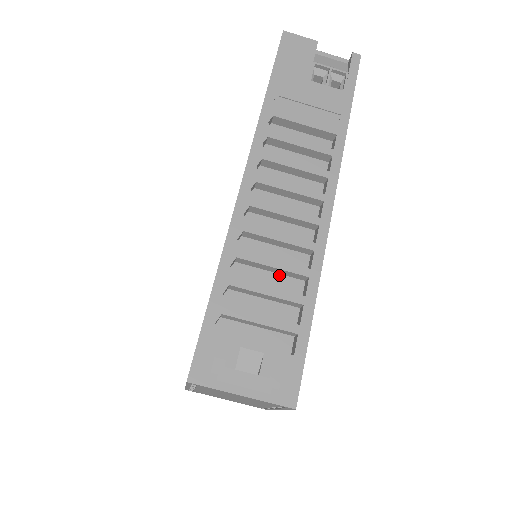
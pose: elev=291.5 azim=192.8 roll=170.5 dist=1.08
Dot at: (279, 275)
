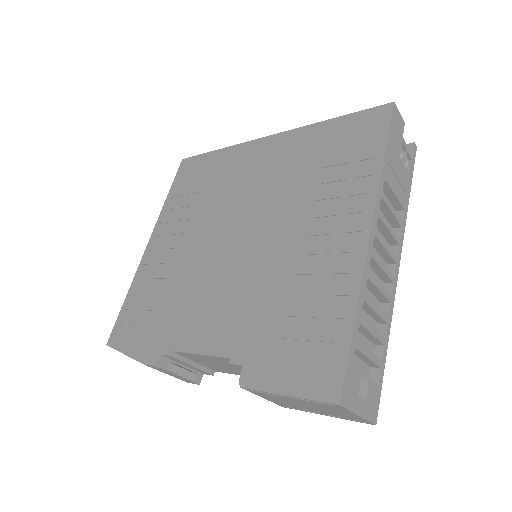
Dot at: (369, 316)
